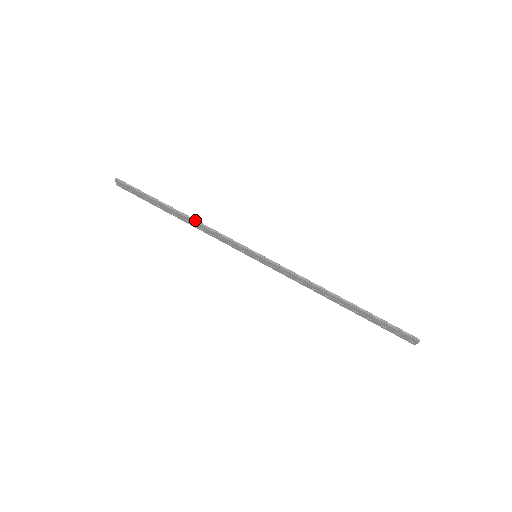
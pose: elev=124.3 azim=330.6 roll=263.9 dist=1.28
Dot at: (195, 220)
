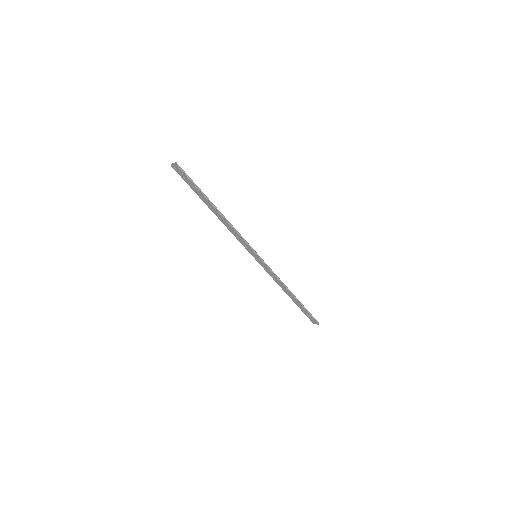
Dot at: (227, 220)
